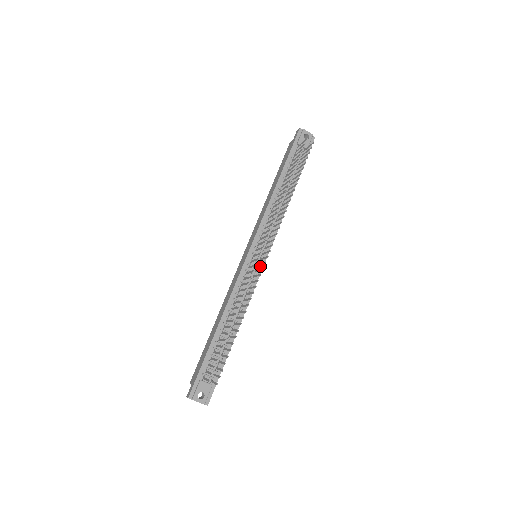
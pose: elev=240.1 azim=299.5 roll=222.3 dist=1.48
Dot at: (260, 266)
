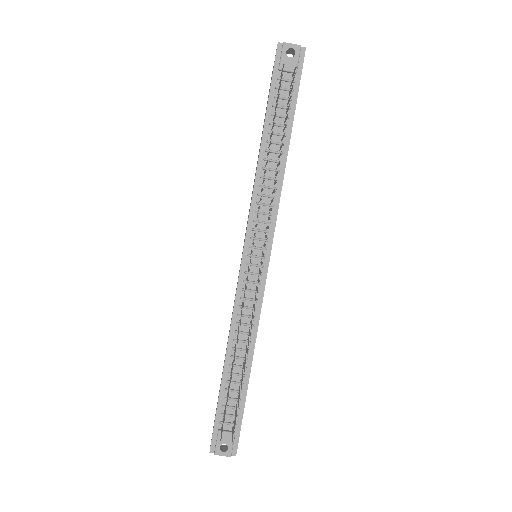
Dot at: (263, 270)
